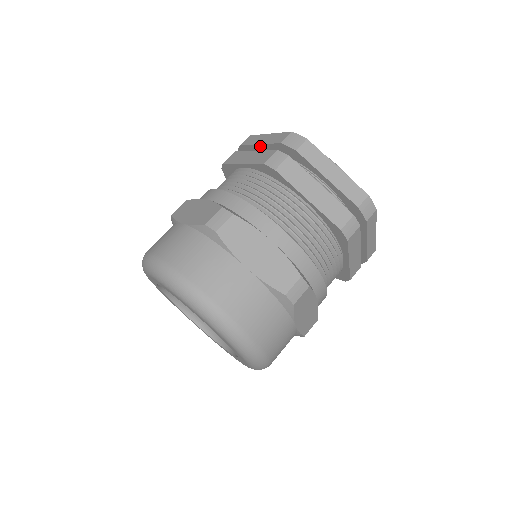
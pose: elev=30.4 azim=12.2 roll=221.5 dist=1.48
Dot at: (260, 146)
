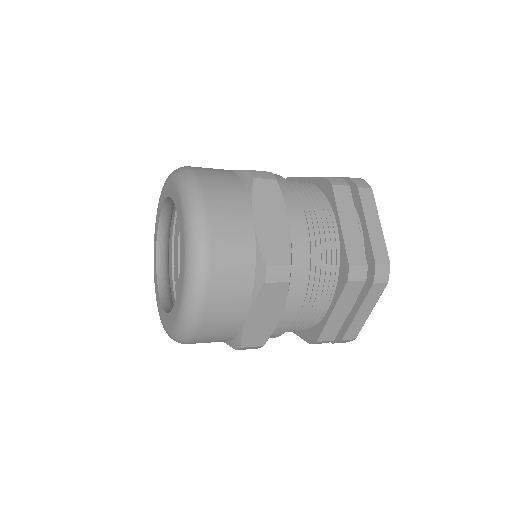
Dot at: (365, 225)
